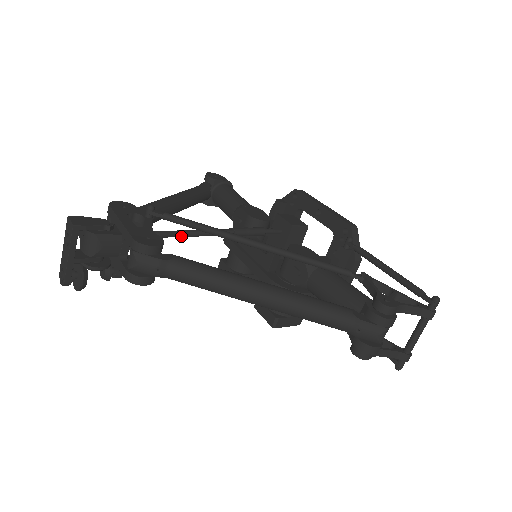
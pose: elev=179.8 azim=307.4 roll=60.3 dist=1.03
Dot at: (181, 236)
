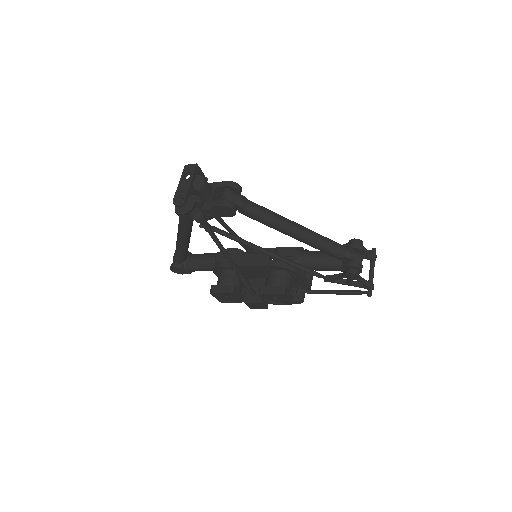
Dot at: (222, 221)
